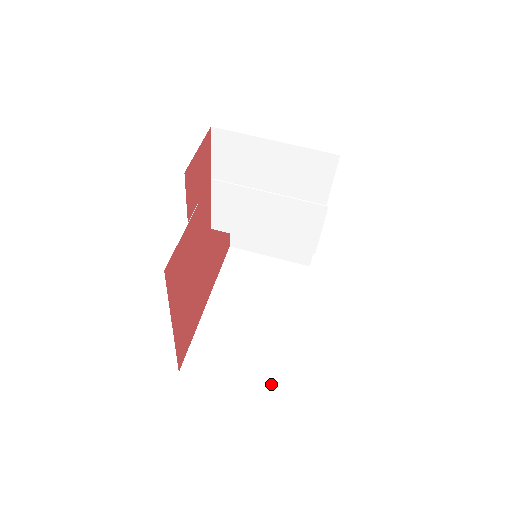
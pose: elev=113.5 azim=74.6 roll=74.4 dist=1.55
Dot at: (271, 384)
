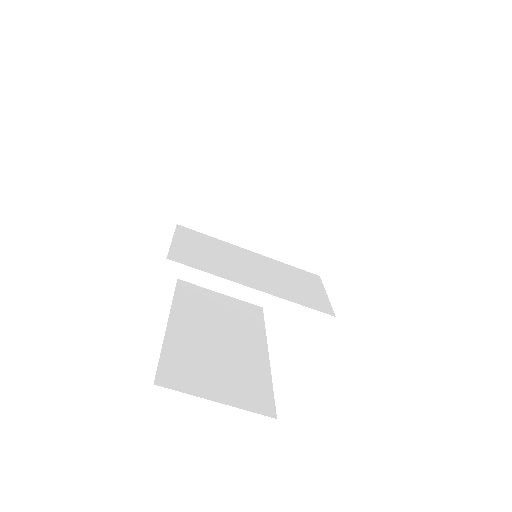
Dot at: (260, 294)
